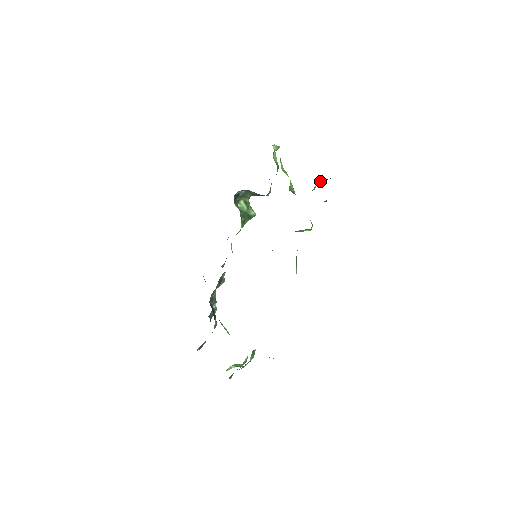
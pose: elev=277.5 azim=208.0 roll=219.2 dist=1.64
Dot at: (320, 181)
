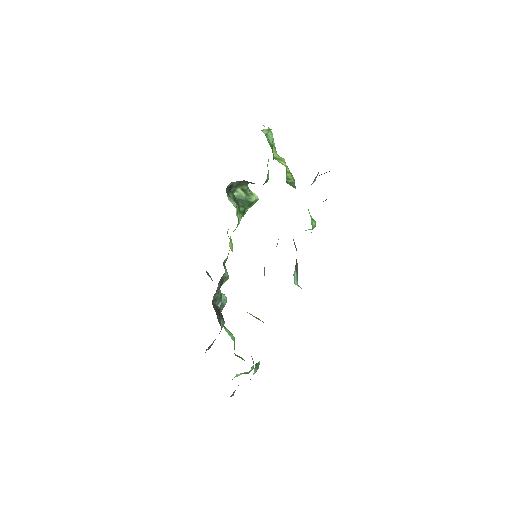
Dot at: occluded
